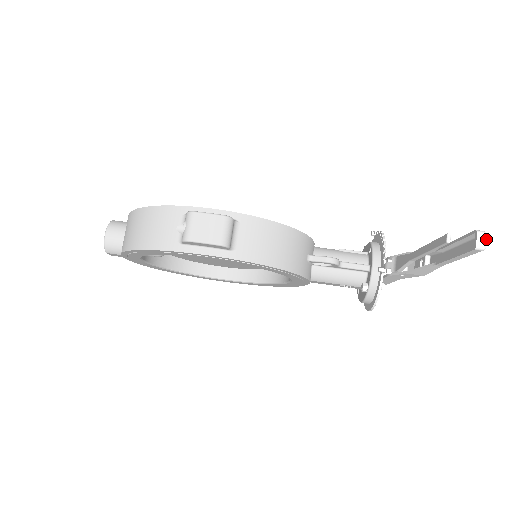
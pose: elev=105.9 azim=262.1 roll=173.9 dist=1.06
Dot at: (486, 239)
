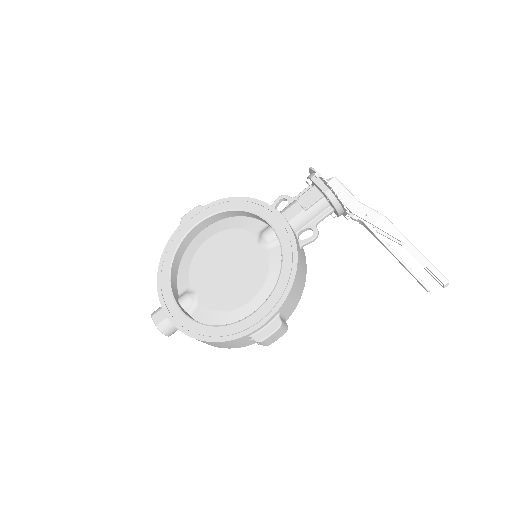
Dot at: occluded
